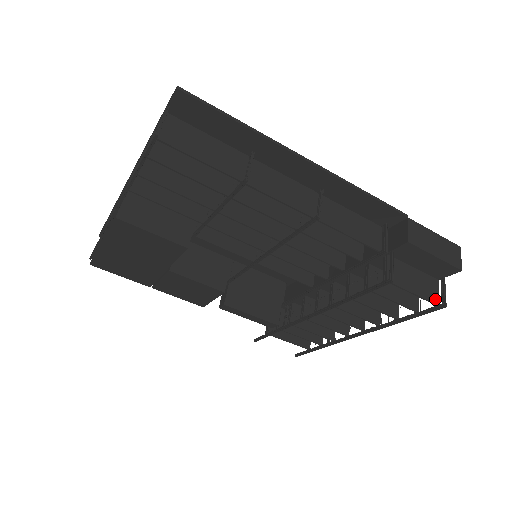
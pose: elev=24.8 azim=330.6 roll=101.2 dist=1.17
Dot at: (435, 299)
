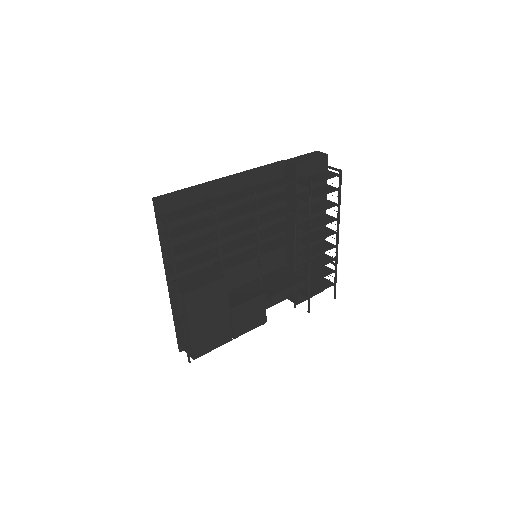
Dot at: (335, 174)
